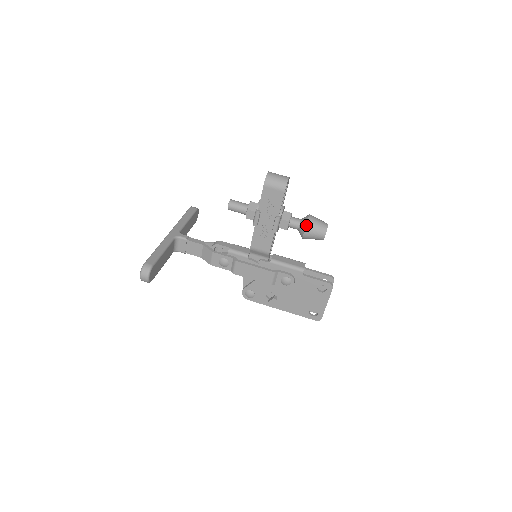
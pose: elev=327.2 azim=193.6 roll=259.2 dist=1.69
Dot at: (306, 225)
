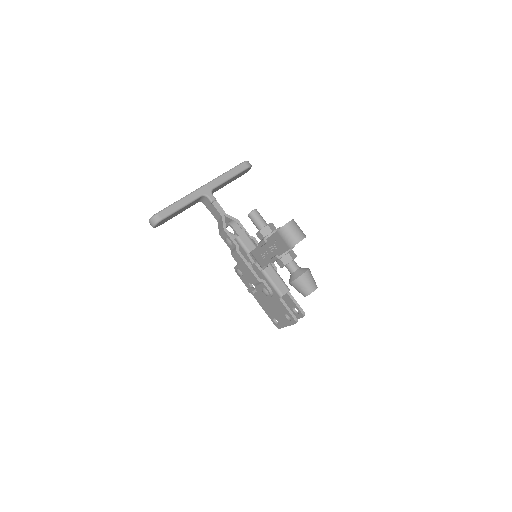
Dot at: (295, 280)
